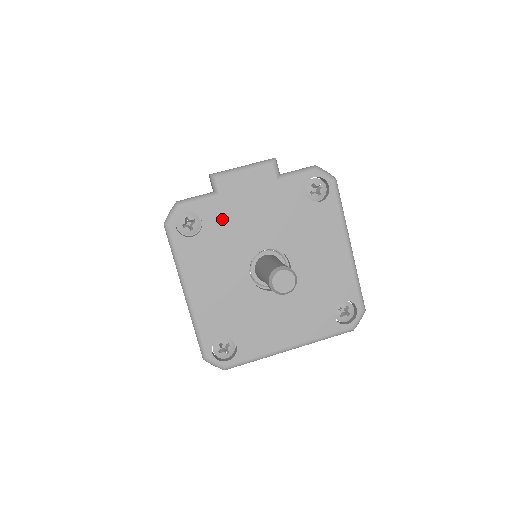
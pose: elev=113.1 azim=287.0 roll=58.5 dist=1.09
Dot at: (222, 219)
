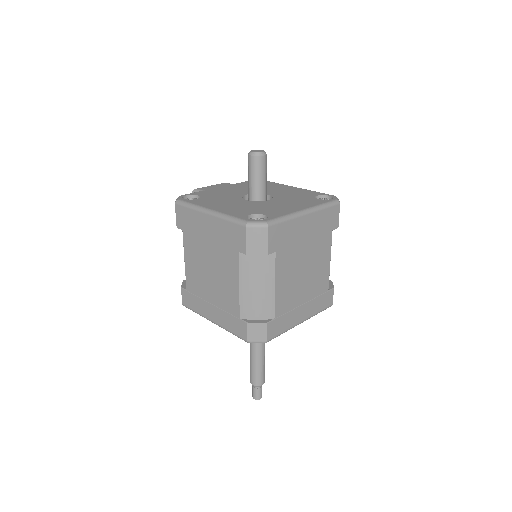
Dot at: (211, 194)
